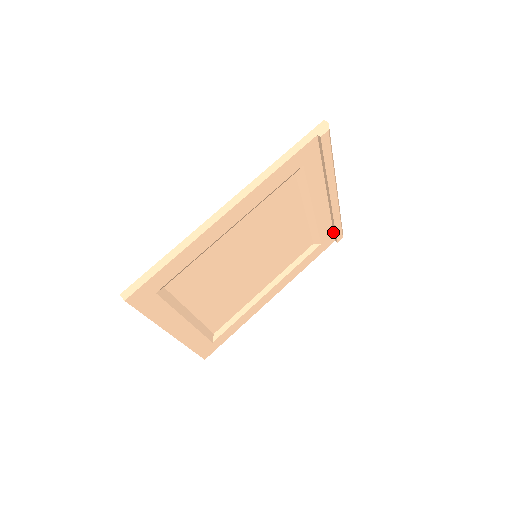
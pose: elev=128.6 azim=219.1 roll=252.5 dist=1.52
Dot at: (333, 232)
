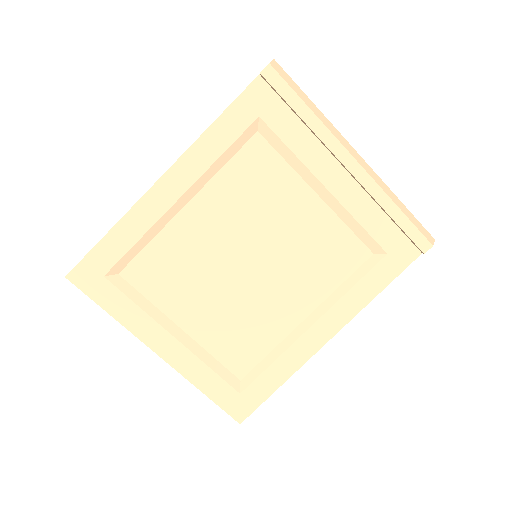
Dot at: (405, 235)
